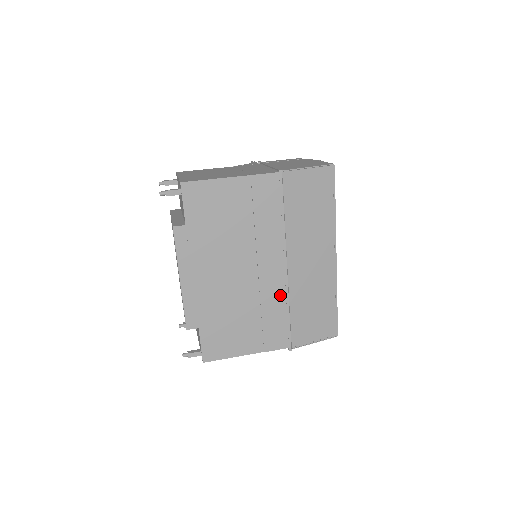
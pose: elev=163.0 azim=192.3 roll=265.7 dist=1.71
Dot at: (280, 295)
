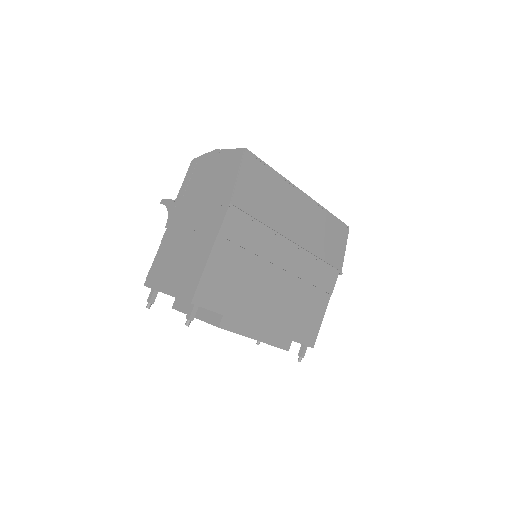
Dot at: (307, 260)
